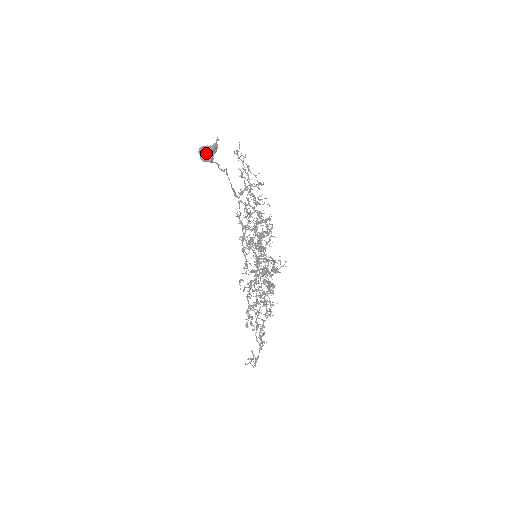
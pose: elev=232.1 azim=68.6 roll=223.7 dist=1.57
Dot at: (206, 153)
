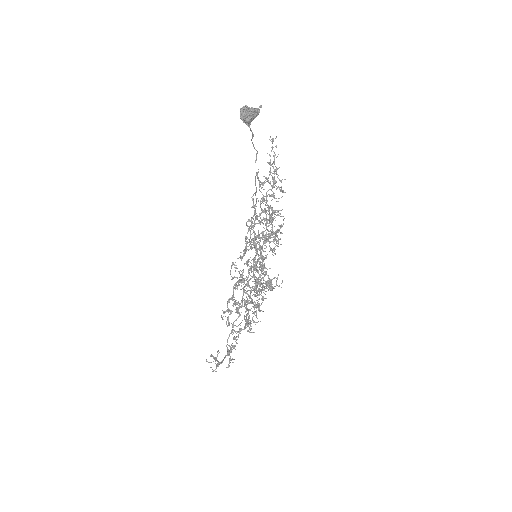
Dot at: (247, 111)
